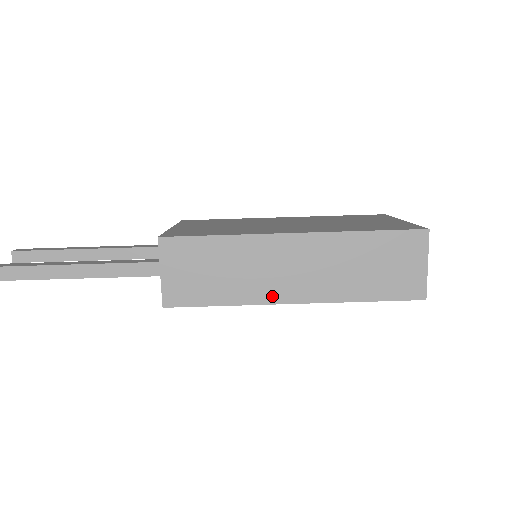
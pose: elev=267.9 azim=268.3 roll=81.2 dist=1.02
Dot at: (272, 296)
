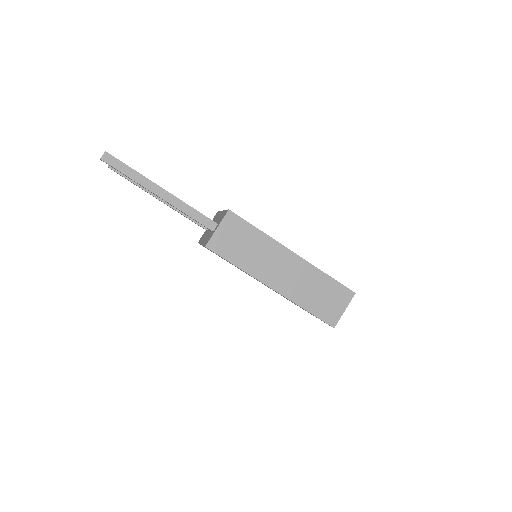
Dot at: (264, 278)
